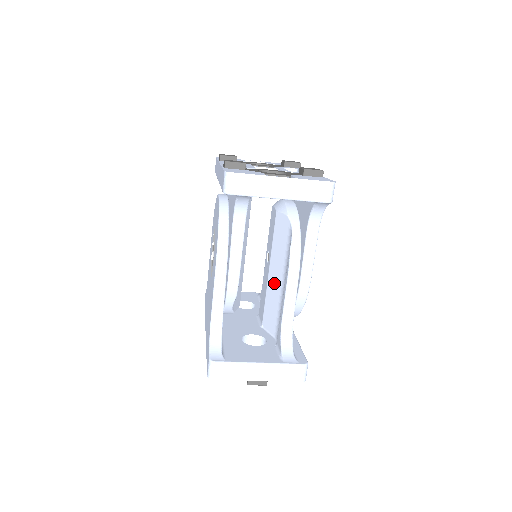
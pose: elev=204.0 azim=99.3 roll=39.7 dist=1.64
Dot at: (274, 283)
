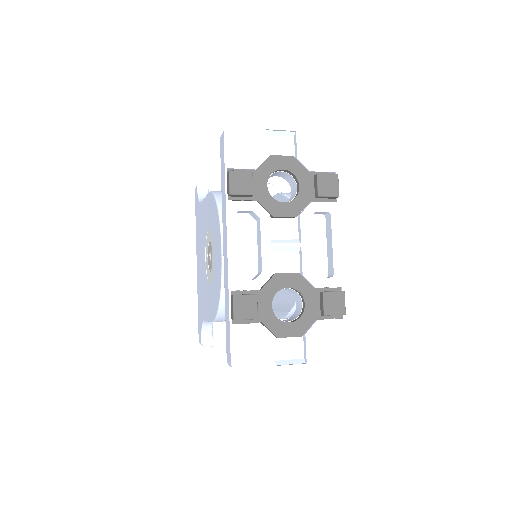
Dot at: occluded
